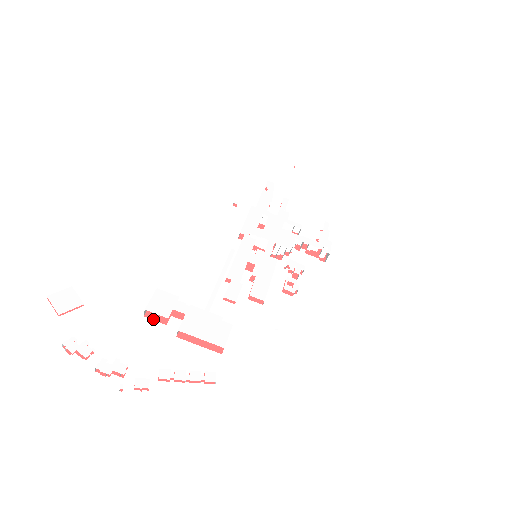
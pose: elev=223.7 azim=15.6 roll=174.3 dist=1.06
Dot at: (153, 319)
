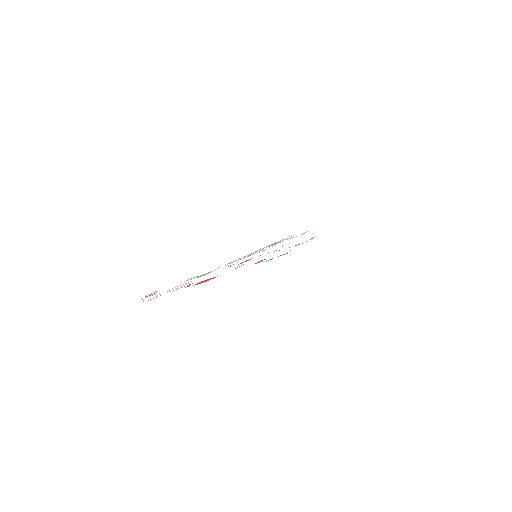
Dot at: occluded
